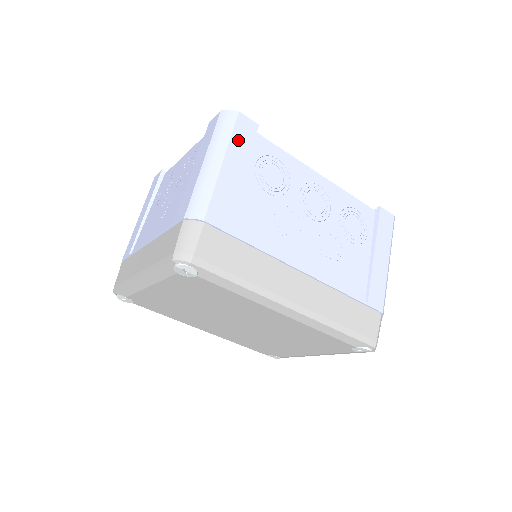
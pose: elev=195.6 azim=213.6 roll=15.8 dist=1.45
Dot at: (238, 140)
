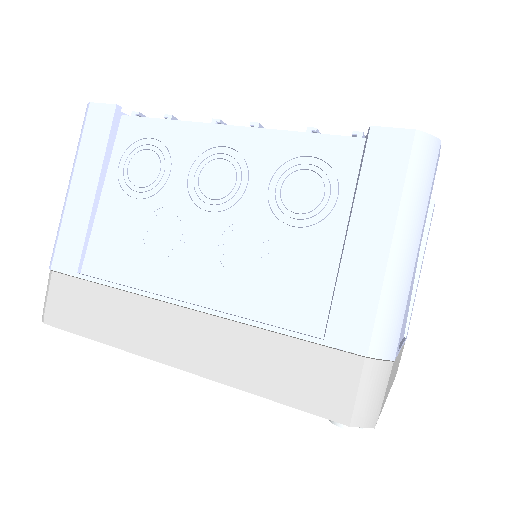
Dot at: (89, 144)
